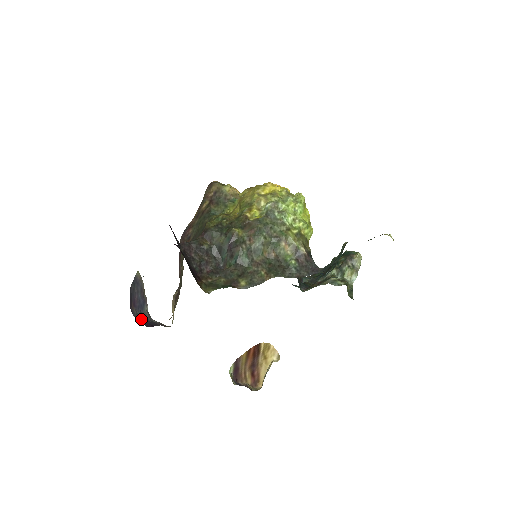
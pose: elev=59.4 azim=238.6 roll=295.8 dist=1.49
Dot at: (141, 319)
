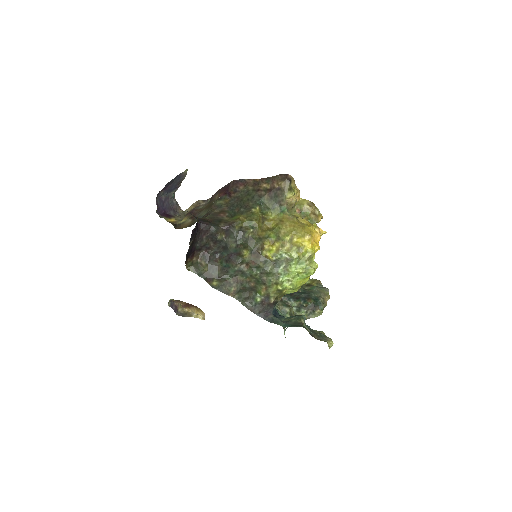
Dot at: (162, 201)
